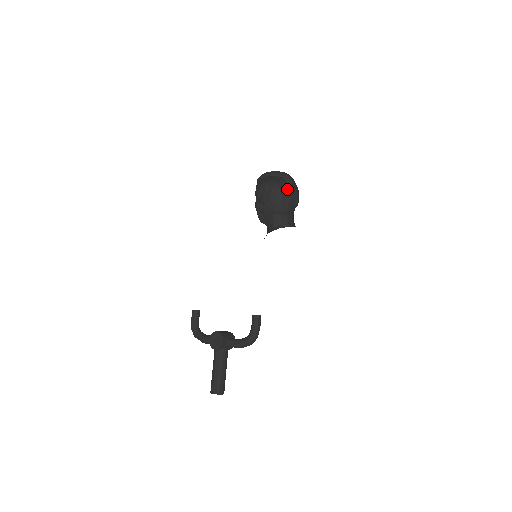
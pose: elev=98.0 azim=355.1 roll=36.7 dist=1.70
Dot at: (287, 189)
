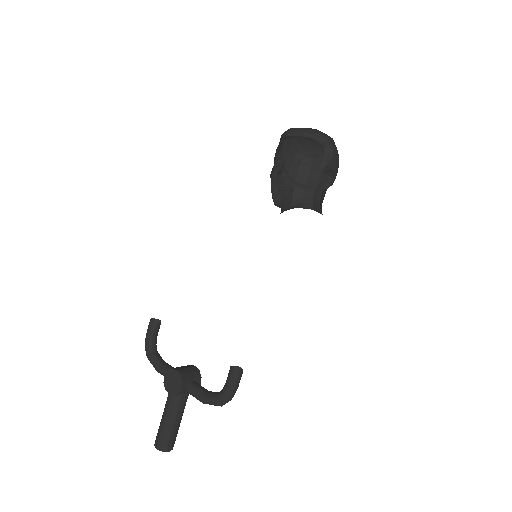
Dot at: (323, 163)
